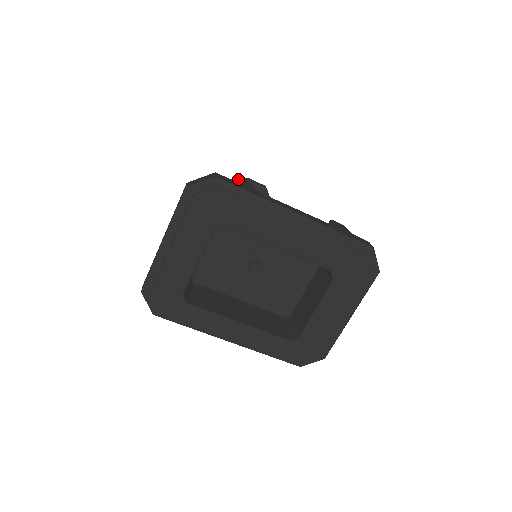
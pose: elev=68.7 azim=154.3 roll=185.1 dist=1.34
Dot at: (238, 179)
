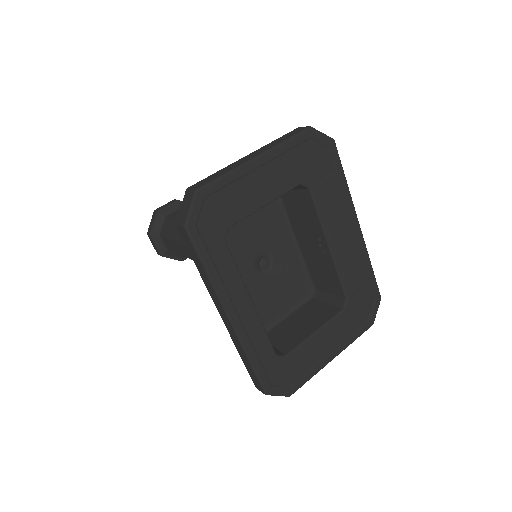
Dot at: occluded
